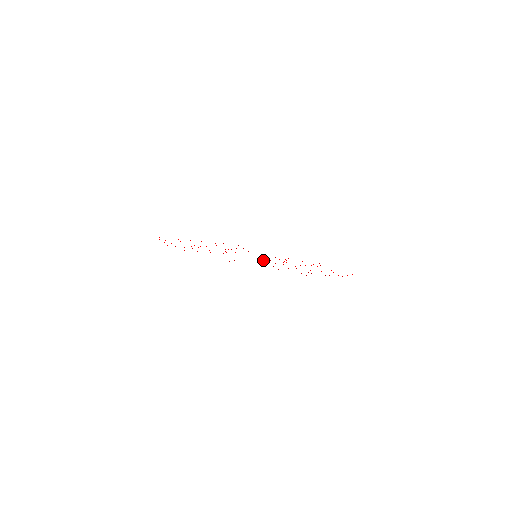
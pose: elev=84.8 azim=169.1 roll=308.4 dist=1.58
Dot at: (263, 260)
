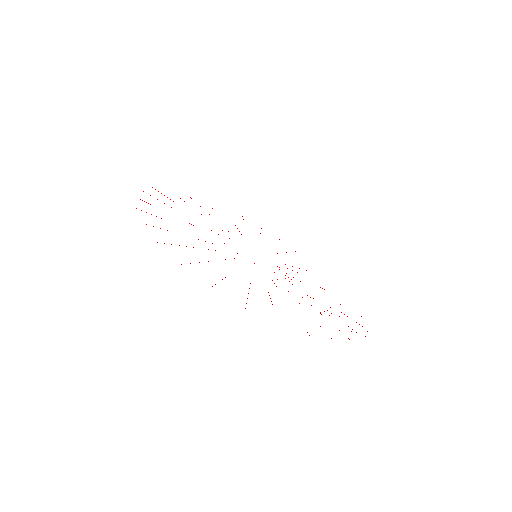
Dot at: occluded
